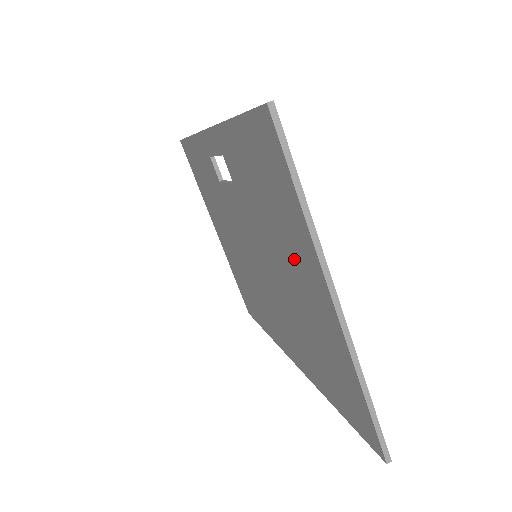
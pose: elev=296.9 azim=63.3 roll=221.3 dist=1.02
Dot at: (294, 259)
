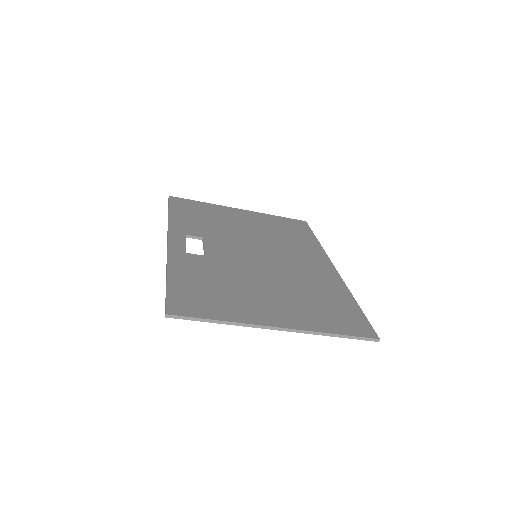
Dot at: (253, 304)
